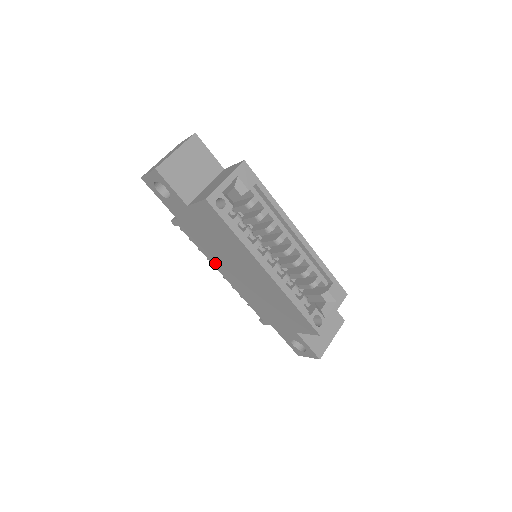
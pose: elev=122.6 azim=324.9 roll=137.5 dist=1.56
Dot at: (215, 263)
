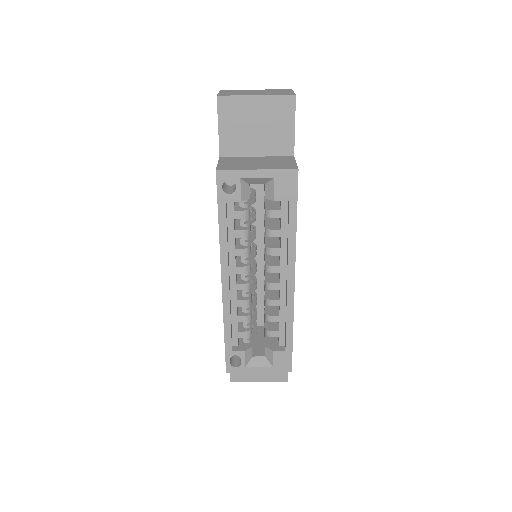
Dot at: occluded
